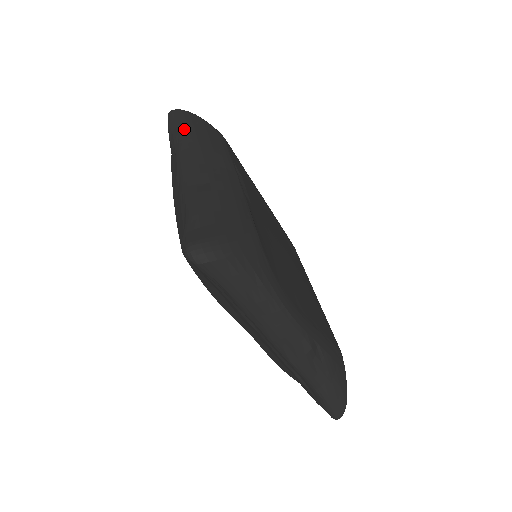
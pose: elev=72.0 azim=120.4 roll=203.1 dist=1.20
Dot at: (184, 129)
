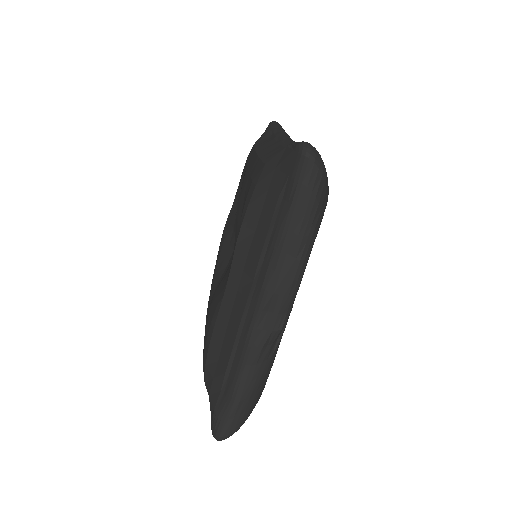
Dot at: (285, 132)
